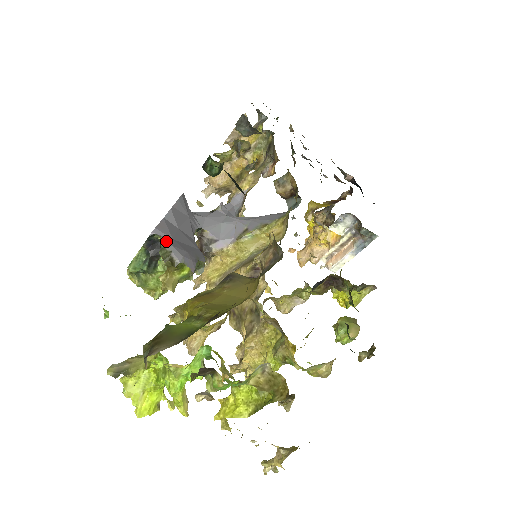
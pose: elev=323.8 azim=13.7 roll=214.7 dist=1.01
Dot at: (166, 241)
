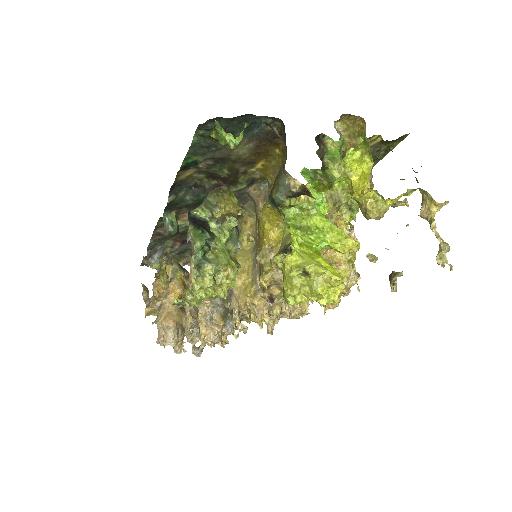
Dot at: (202, 203)
